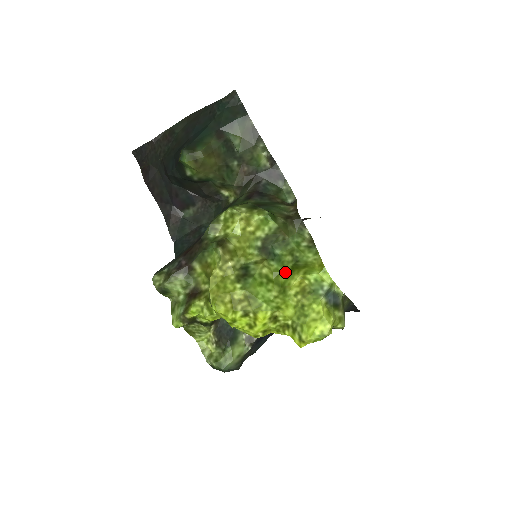
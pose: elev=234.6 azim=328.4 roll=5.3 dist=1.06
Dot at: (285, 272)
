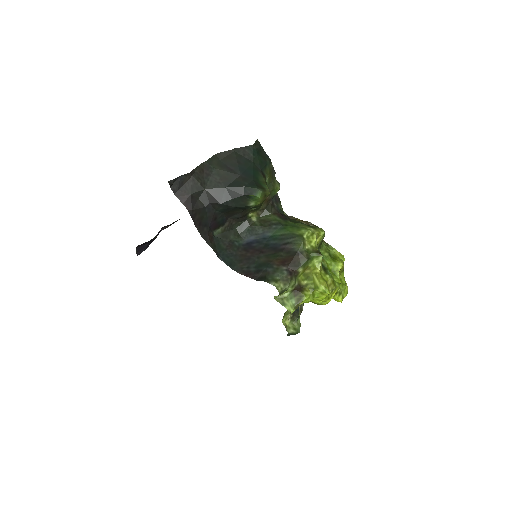
Dot at: (331, 263)
